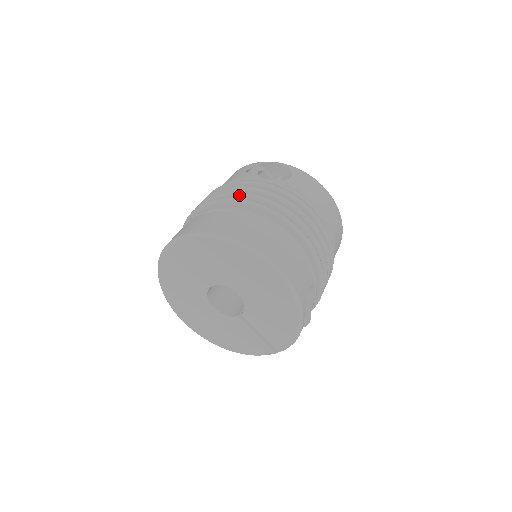
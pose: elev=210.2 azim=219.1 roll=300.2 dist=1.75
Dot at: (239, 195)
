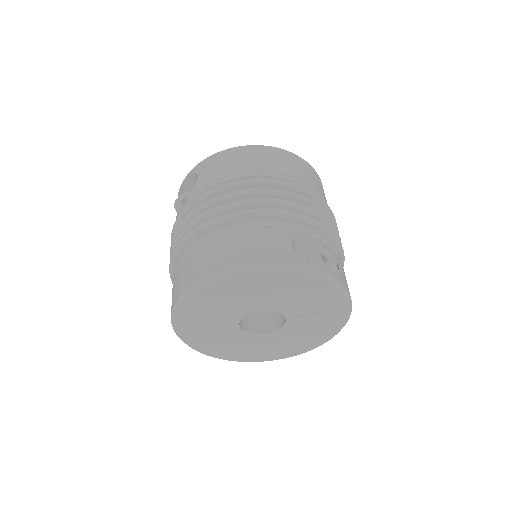
Dot at: (175, 244)
